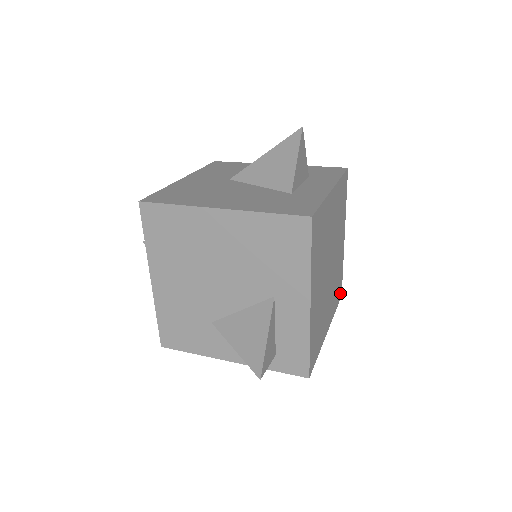
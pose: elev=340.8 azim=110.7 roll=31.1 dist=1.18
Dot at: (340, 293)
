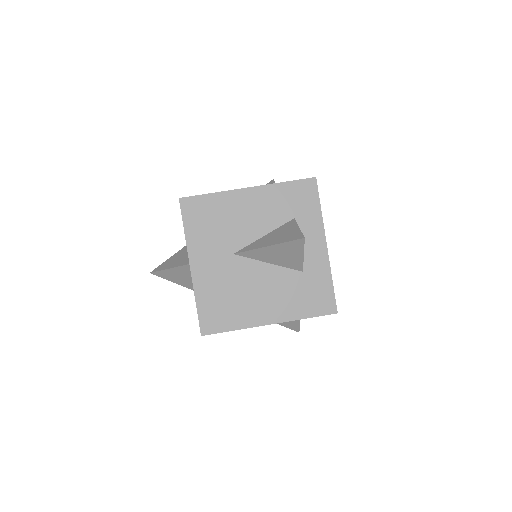
Dot at: occluded
